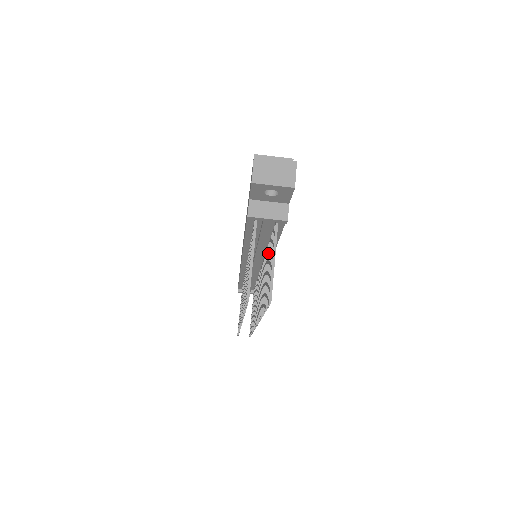
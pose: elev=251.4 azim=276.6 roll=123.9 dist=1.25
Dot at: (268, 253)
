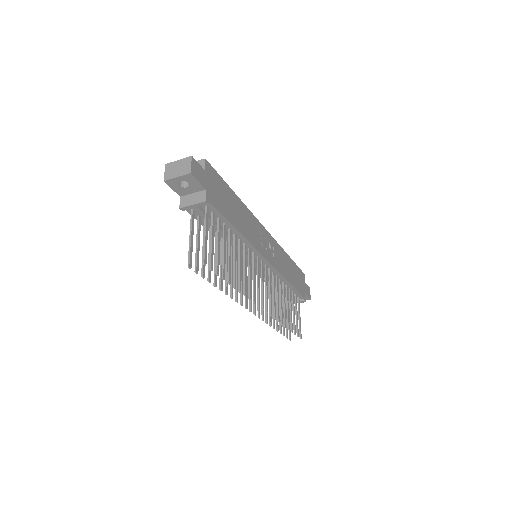
Dot at: (228, 239)
